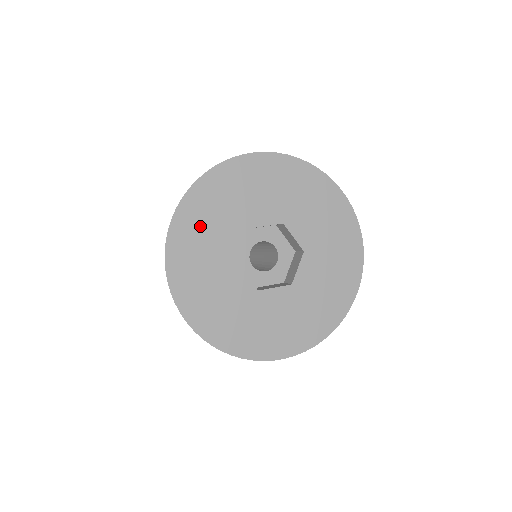
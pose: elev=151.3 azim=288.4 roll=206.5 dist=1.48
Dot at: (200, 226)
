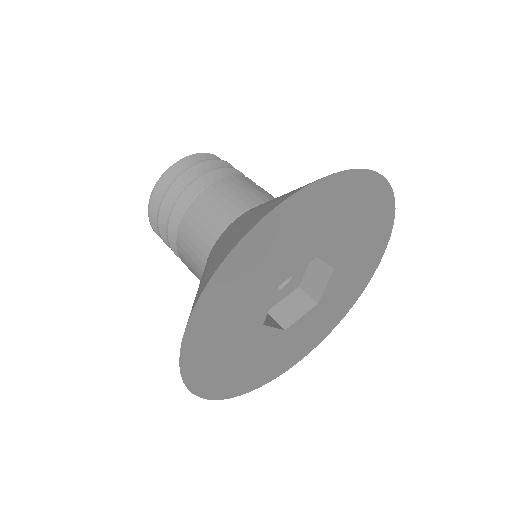
Dot at: (220, 322)
